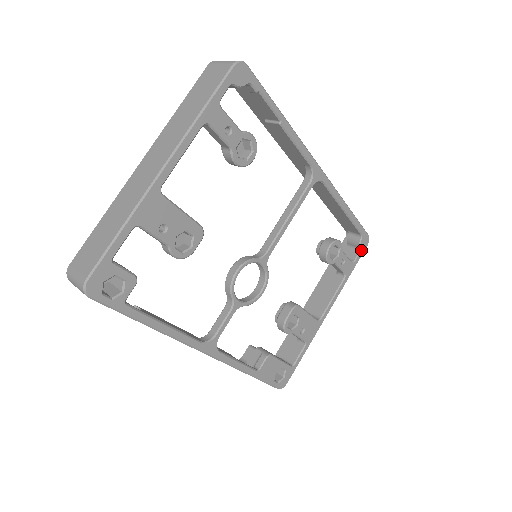
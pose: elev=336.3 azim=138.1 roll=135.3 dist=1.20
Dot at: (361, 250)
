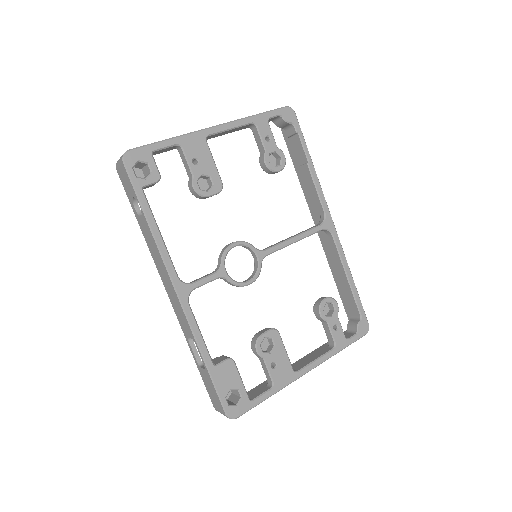
Dot at: (358, 333)
